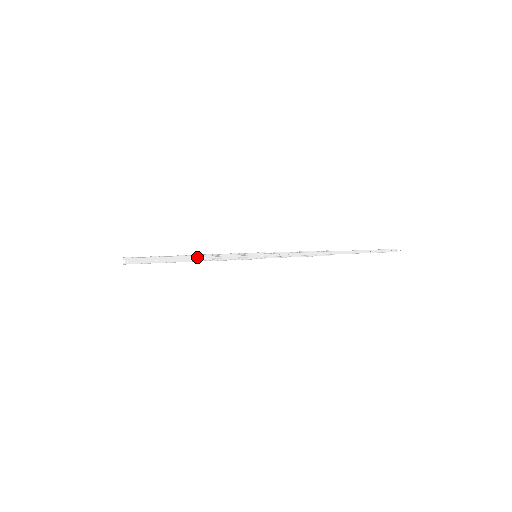
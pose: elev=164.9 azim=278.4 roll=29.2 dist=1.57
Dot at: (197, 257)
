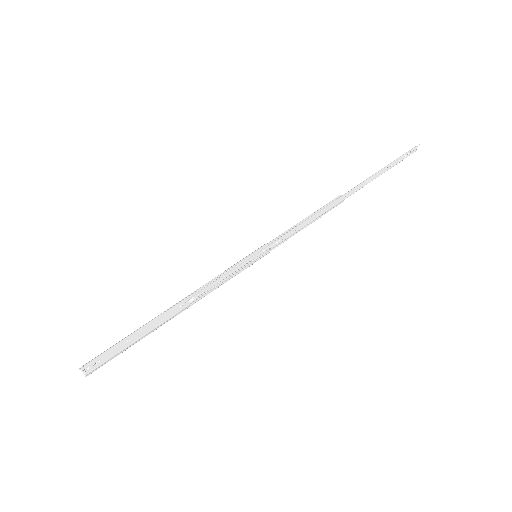
Dot at: (181, 304)
